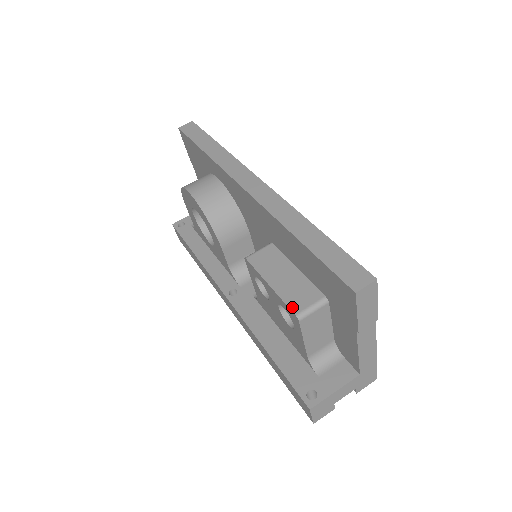
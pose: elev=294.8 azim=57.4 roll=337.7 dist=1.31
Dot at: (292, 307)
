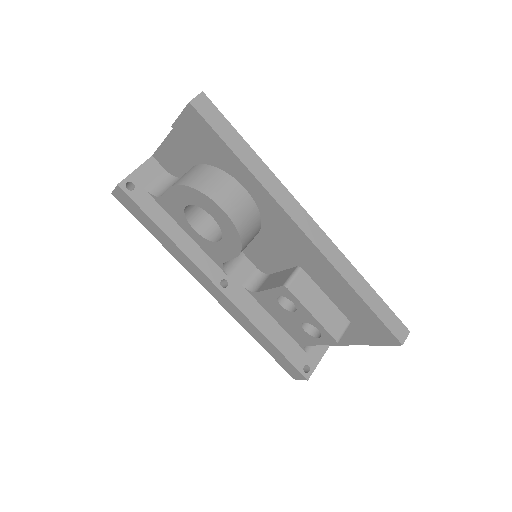
Dot at: (333, 335)
